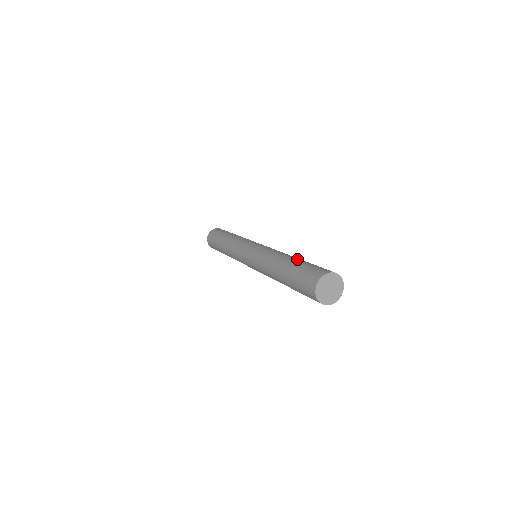
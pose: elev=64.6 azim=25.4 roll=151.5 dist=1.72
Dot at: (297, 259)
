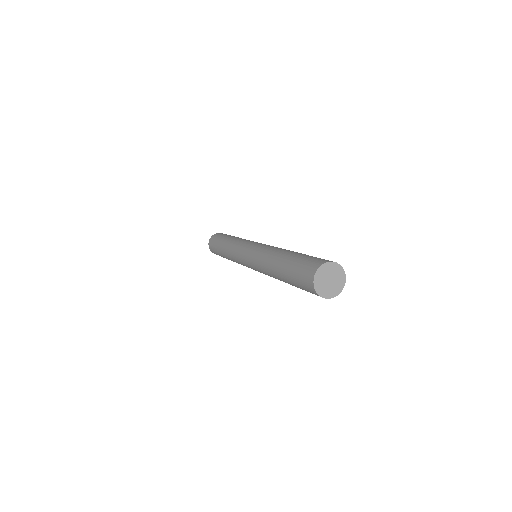
Dot at: (294, 253)
